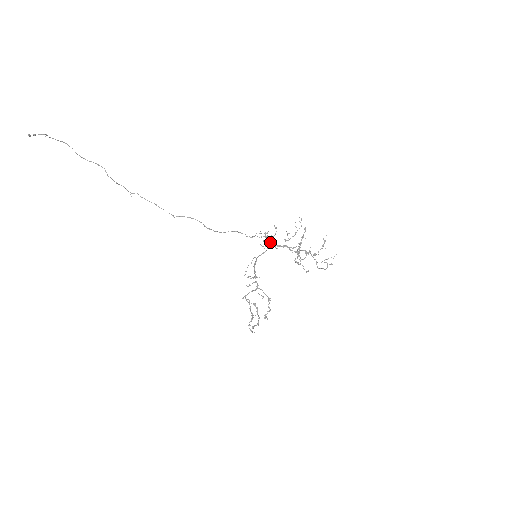
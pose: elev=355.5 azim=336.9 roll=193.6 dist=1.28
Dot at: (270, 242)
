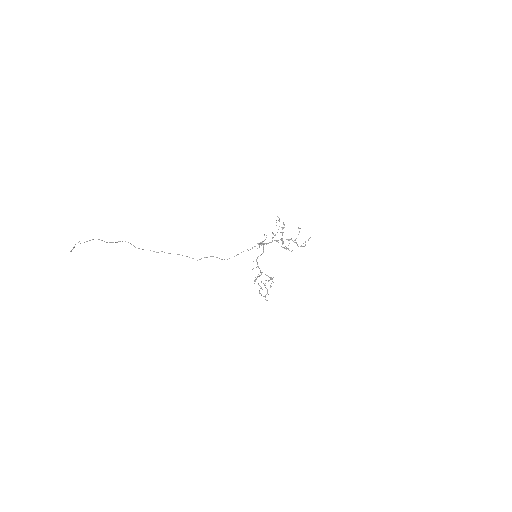
Dot at: occluded
